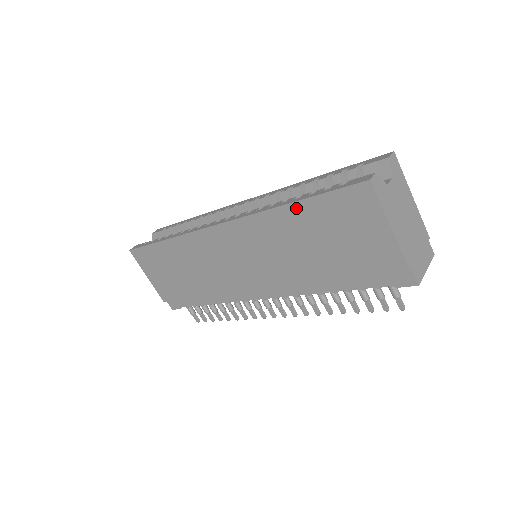
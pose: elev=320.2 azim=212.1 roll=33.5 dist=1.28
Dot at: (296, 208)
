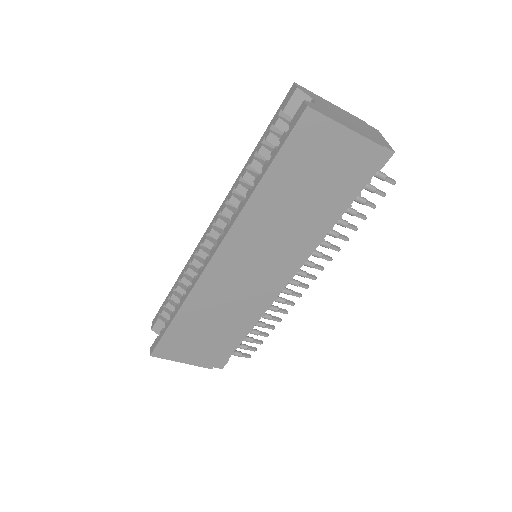
Dot at: (267, 180)
